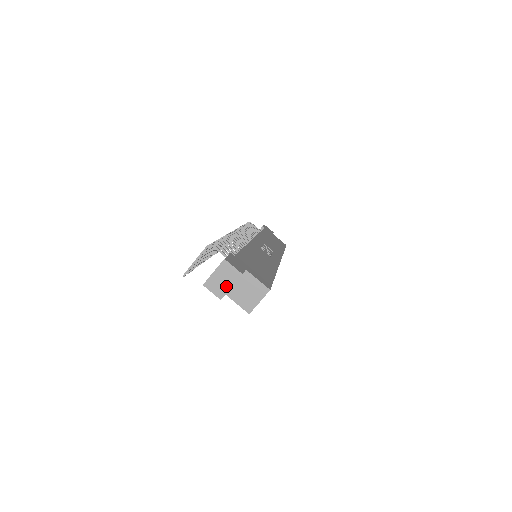
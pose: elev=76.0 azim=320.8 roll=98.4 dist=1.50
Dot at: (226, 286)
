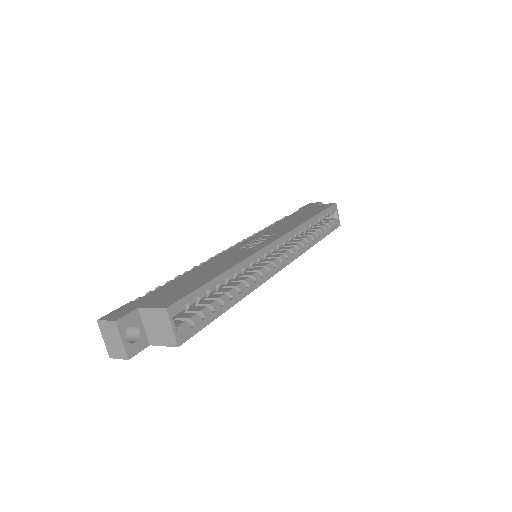
Dot at: (119, 343)
